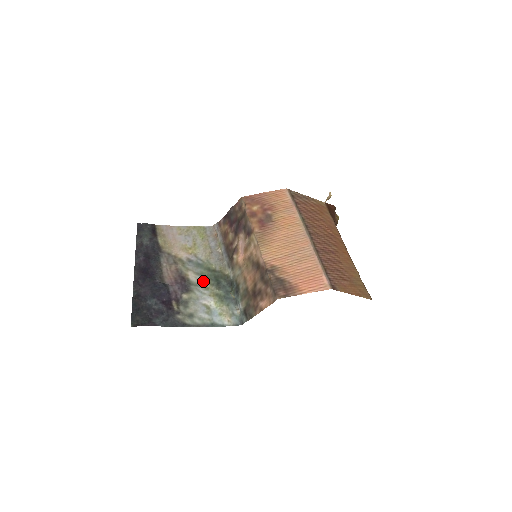
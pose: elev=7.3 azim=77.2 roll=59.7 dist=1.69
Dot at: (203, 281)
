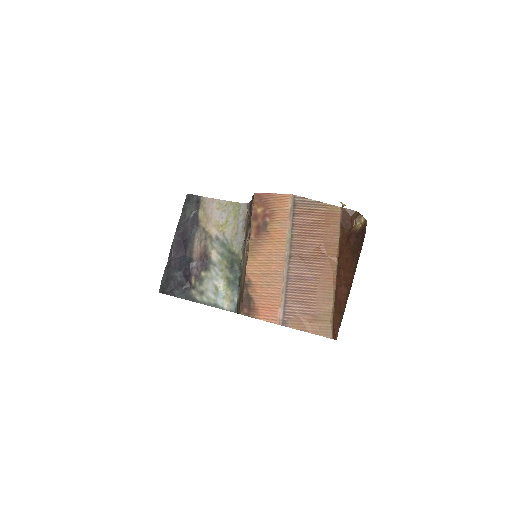
Dot at: (221, 262)
